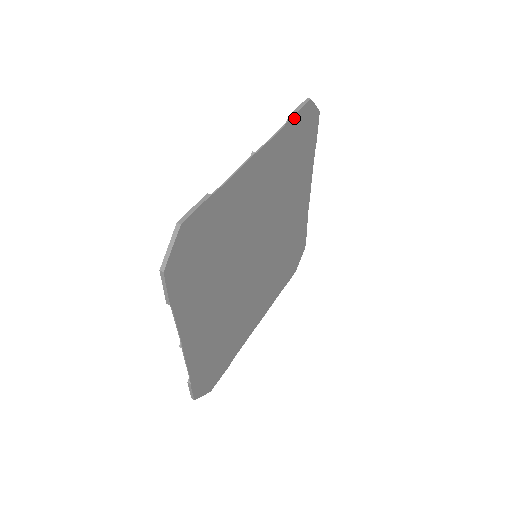
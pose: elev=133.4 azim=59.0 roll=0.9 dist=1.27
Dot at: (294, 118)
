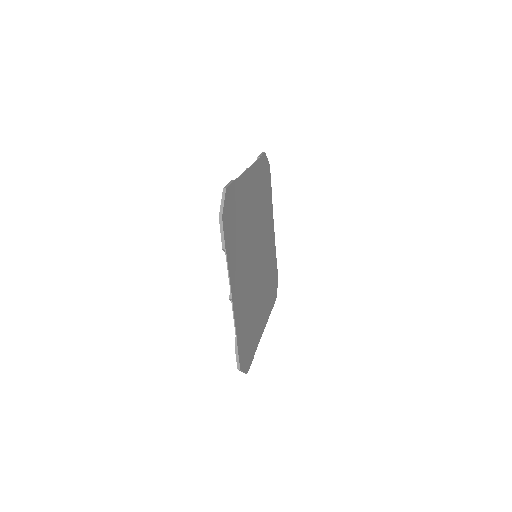
Dot at: (260, 159)
